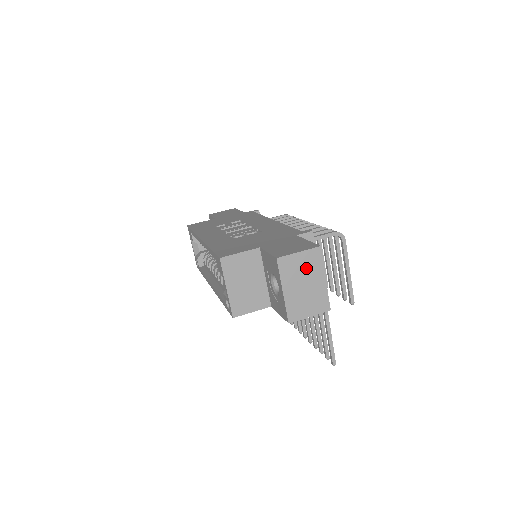
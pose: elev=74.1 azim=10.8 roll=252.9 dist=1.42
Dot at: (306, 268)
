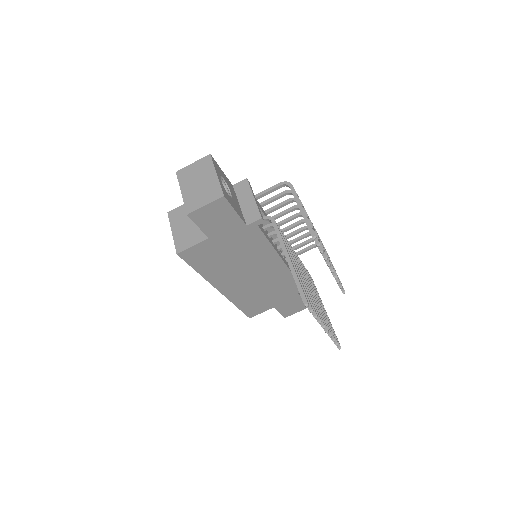
Dot at: (199, 172)
